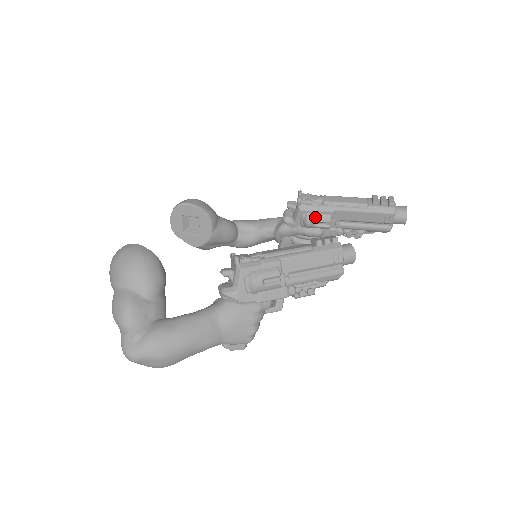
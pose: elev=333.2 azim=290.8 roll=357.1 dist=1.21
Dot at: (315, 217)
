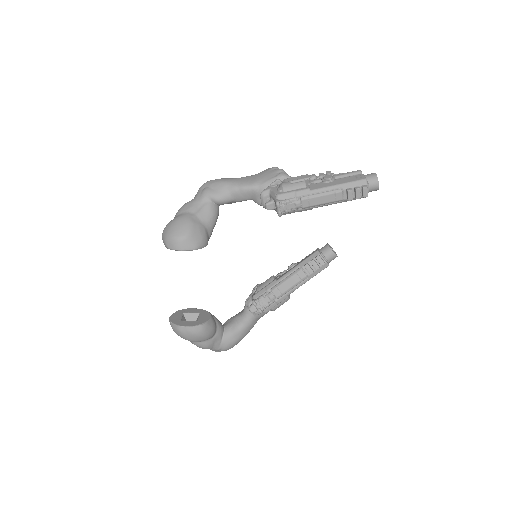
Dot at: occluded
